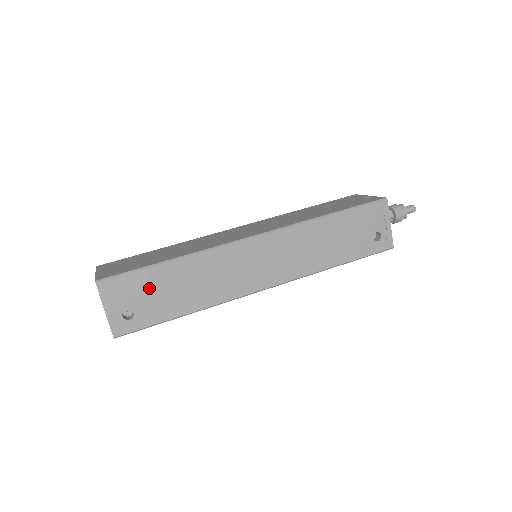
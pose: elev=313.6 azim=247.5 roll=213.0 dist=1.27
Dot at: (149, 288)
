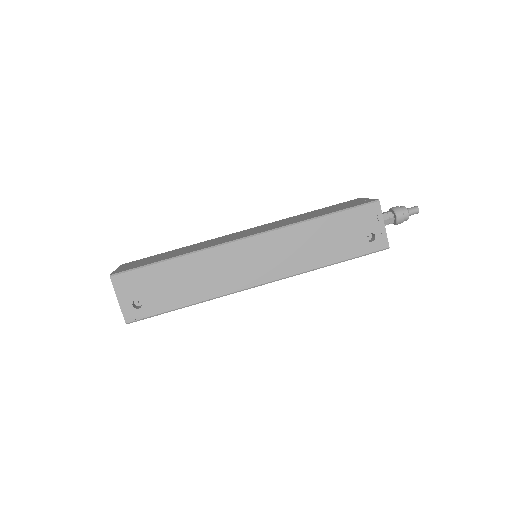
Dot at: (154, 282)
